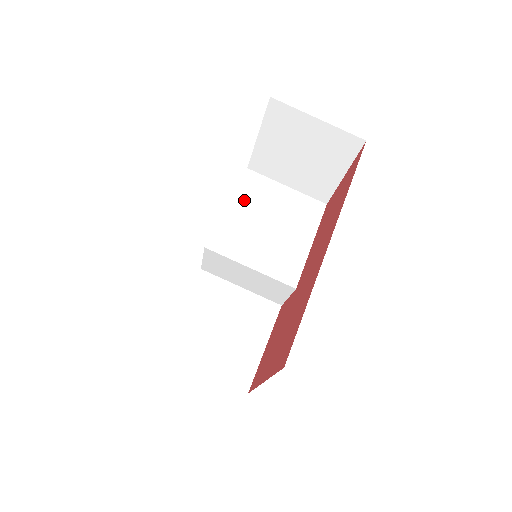
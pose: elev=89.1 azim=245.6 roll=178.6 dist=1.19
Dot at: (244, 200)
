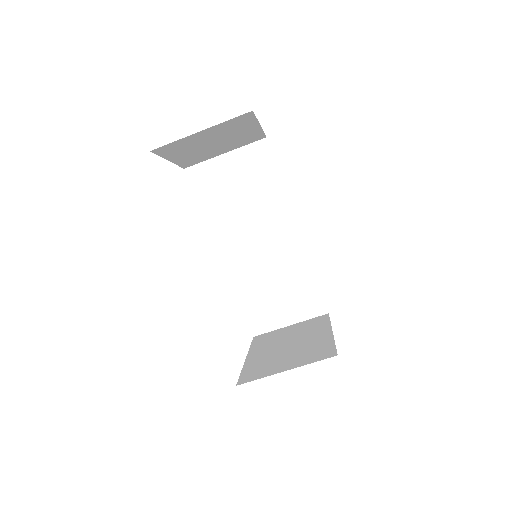
Dot at: (207, 202)
